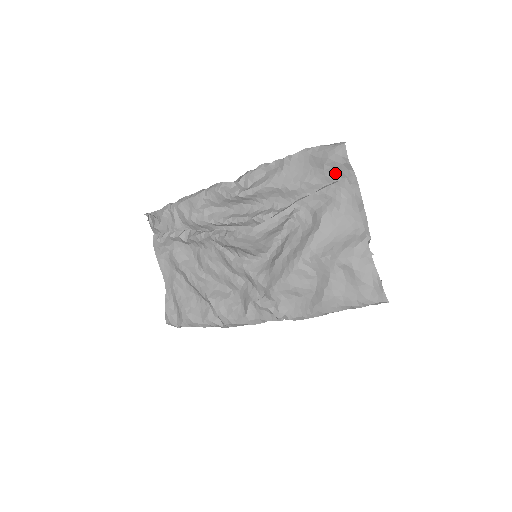
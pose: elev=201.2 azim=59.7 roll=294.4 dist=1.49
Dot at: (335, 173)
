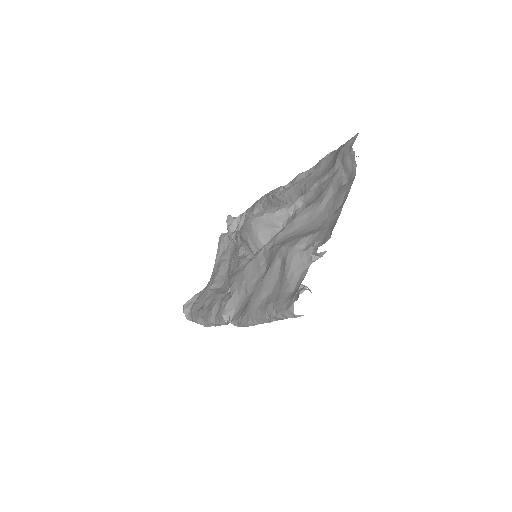
Dot at: (343, 169)
